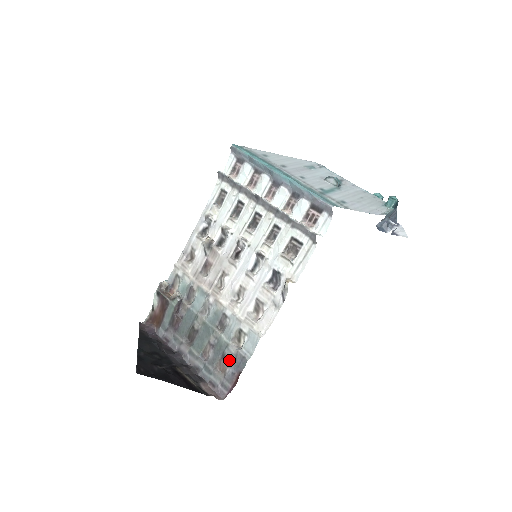
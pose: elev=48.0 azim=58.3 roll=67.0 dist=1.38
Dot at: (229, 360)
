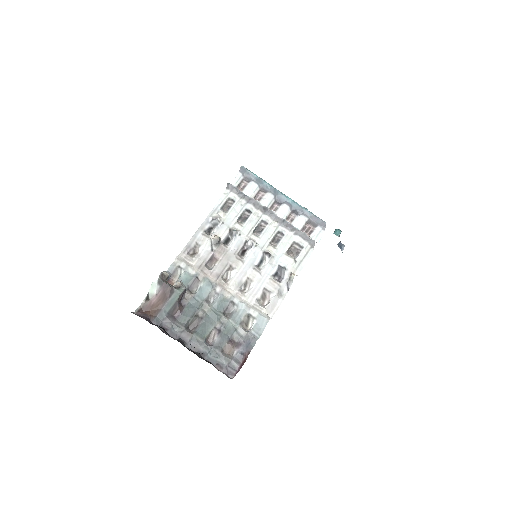
Dot at: (238, 342)
